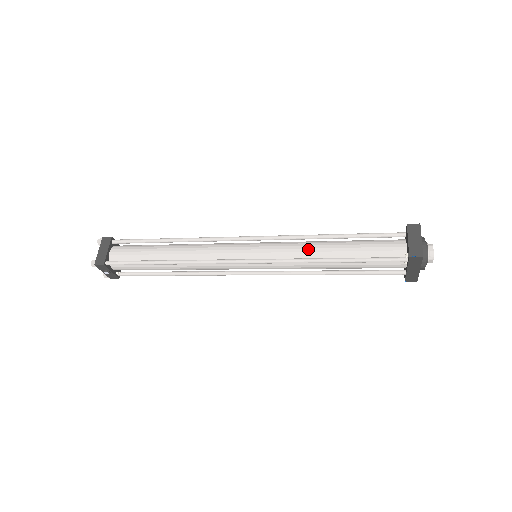
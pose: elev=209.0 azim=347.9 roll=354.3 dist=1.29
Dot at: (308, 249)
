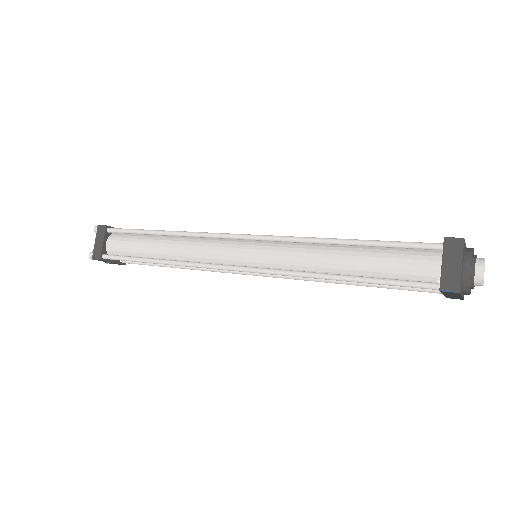
Dot at: (312, 258)
